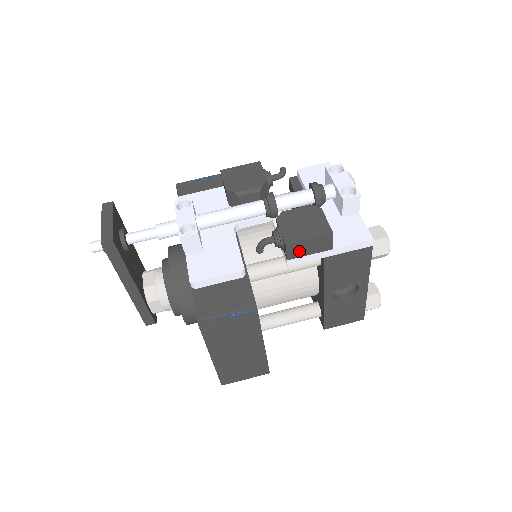
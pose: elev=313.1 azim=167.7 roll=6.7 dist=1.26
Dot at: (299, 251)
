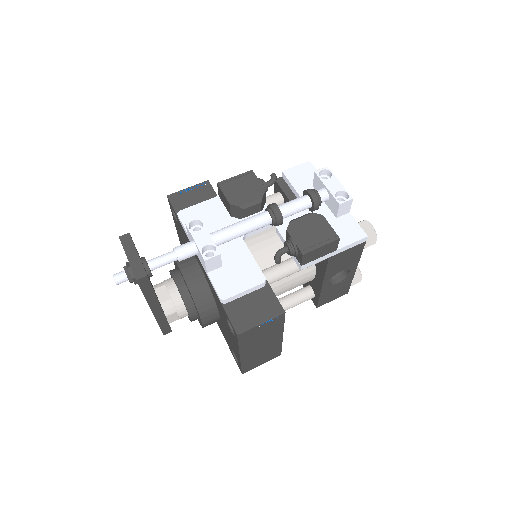
Dot at: (312, 257)
